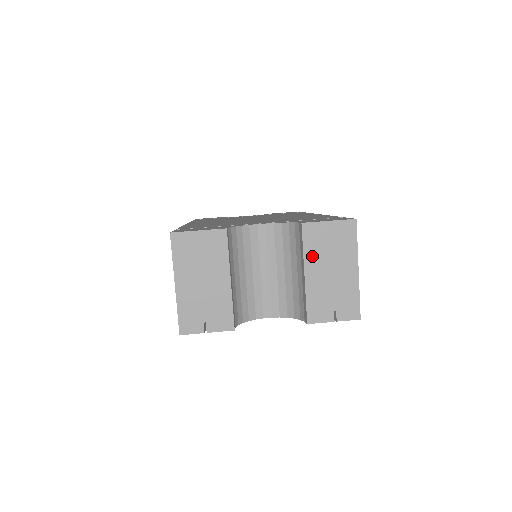
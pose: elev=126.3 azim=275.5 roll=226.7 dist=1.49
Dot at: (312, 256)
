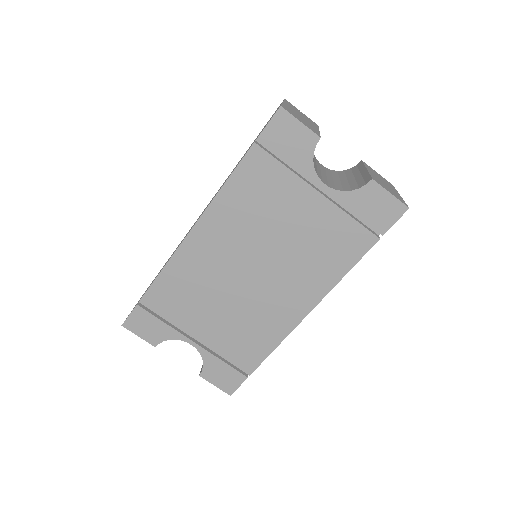
Dot at: occluded
